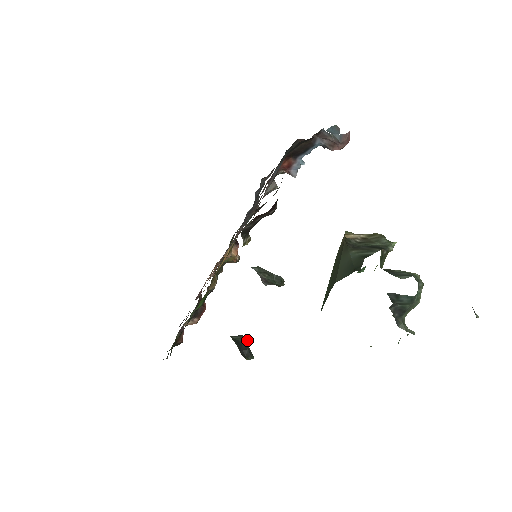
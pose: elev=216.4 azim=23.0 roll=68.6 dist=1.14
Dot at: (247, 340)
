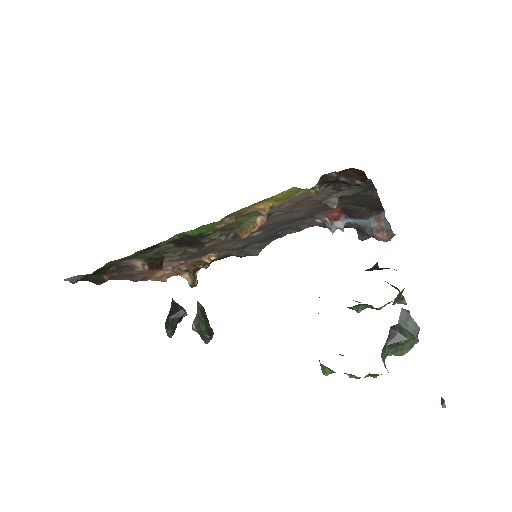
Dot at: (186, 312)
